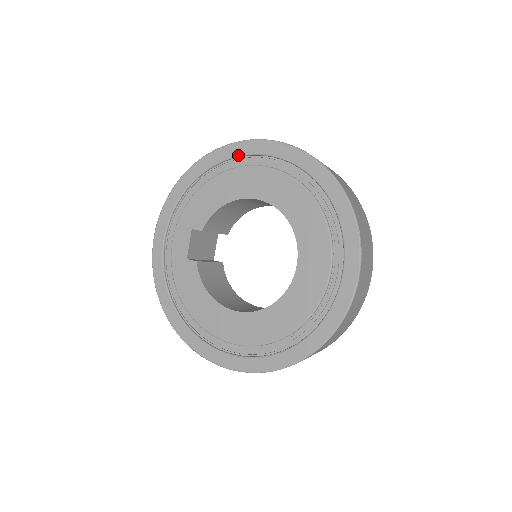
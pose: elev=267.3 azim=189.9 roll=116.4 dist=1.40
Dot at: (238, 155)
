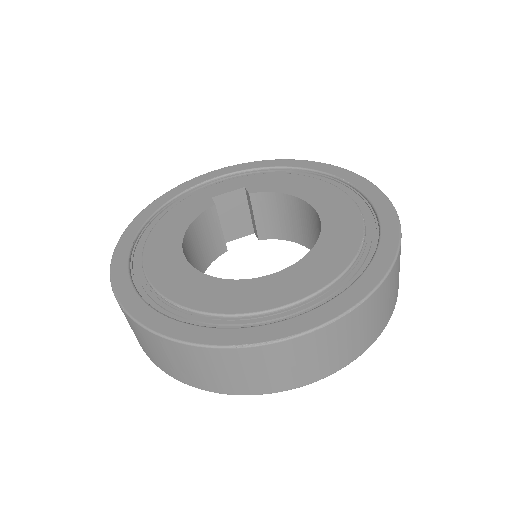
Dot at: (345, 180)
